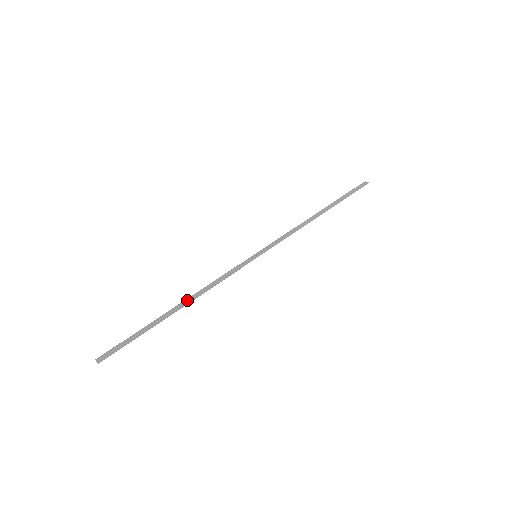
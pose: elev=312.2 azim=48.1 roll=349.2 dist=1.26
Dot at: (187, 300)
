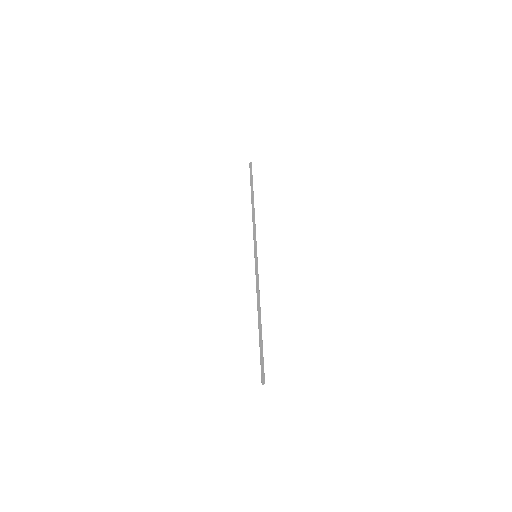
Dot at: (258, 312)
